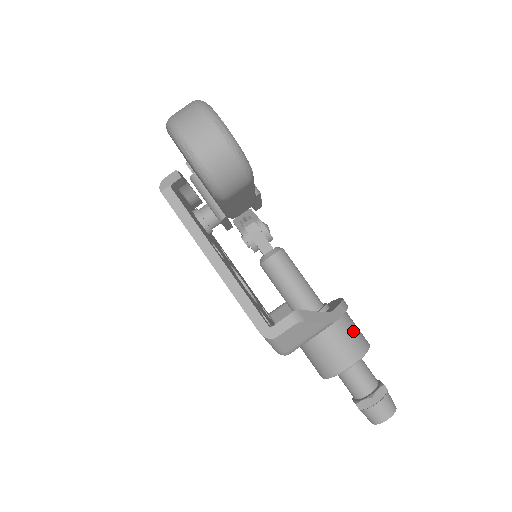
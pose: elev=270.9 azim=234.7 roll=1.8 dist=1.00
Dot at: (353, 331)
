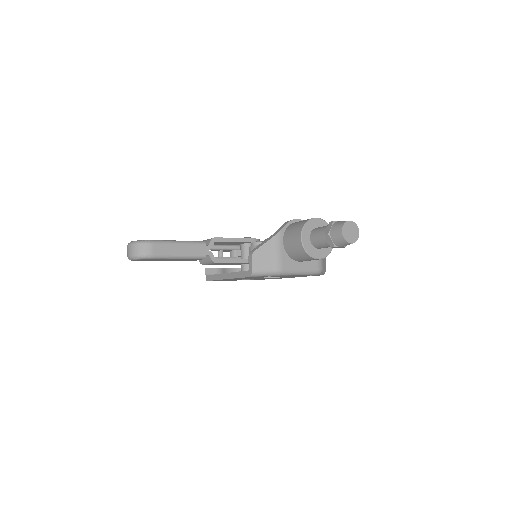
Dot at: (296, 225)
